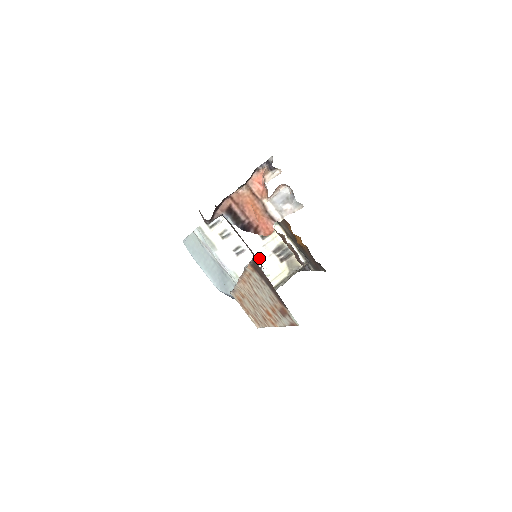
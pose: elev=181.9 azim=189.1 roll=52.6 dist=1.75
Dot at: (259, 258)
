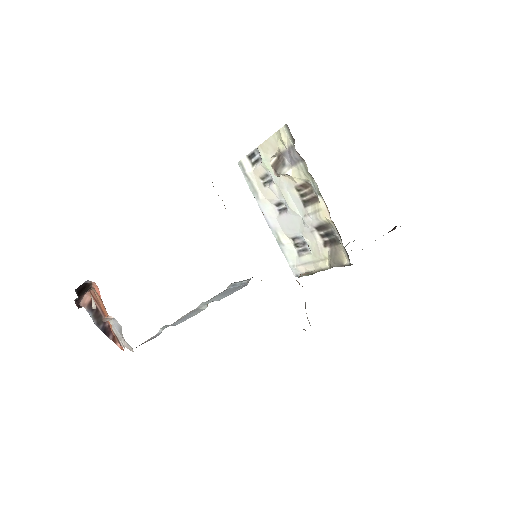
Dot at: (301, 228)
